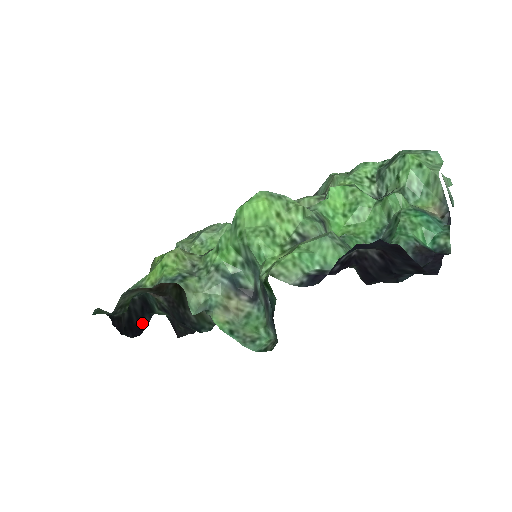
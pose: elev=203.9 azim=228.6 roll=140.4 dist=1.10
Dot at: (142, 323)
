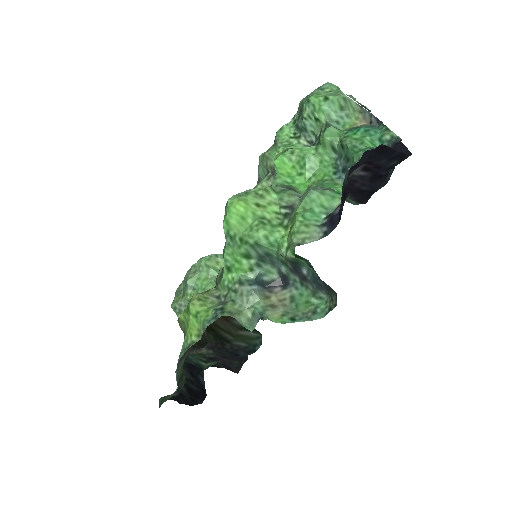
Dot at: (200, 385)
